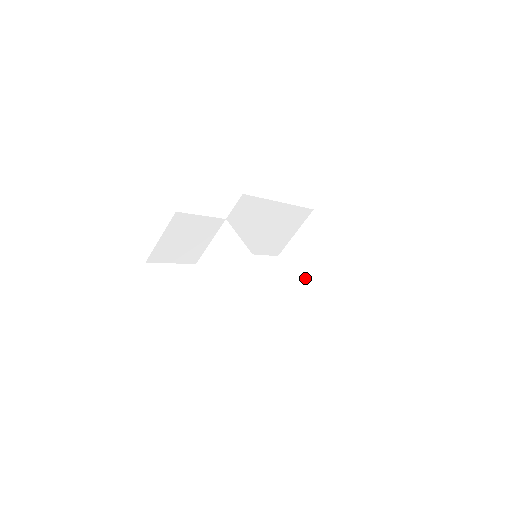
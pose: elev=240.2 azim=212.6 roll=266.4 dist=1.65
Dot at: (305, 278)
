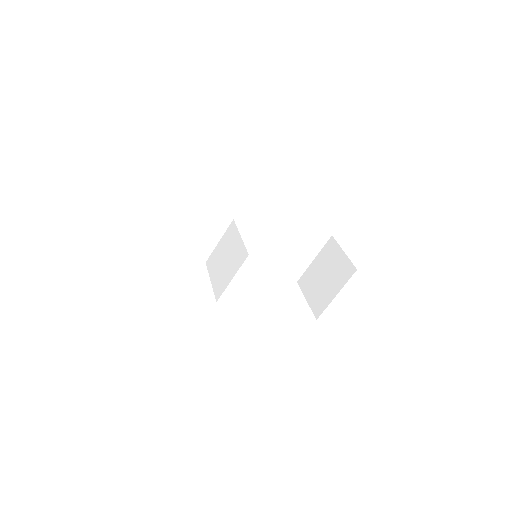
Dot at: (315, 299)
